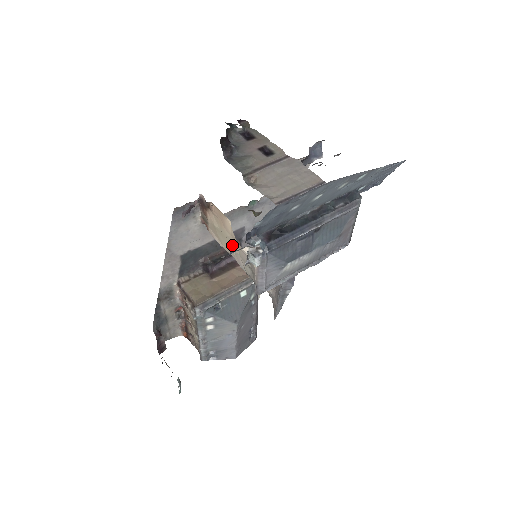
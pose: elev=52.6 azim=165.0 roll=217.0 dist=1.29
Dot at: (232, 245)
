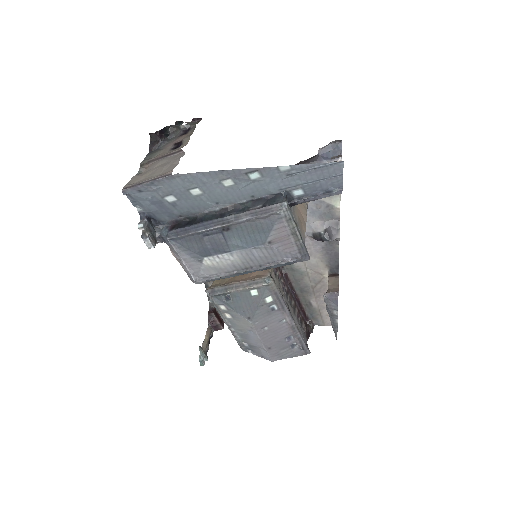
Dot at: occluded
